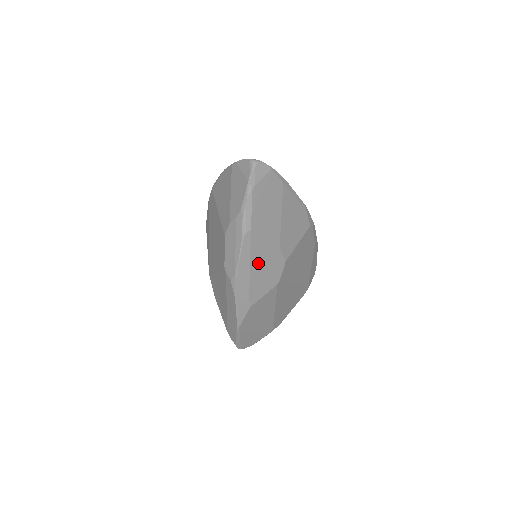
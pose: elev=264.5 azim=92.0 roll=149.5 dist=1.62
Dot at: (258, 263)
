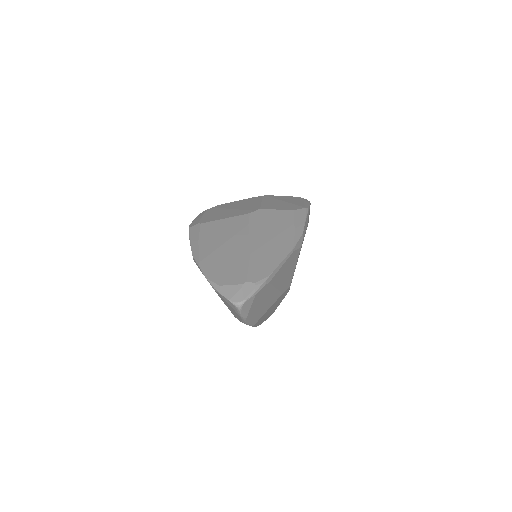
Dot at: (269, 312)
